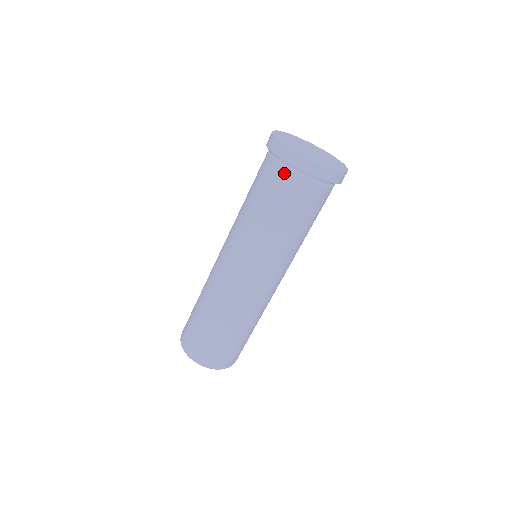
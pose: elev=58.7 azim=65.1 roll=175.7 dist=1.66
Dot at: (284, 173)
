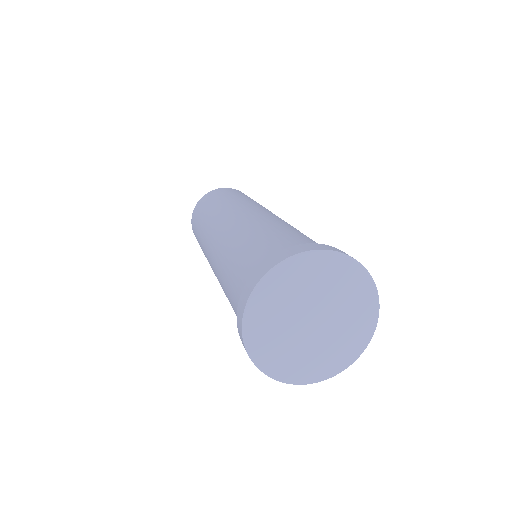
Dot at: occluded
